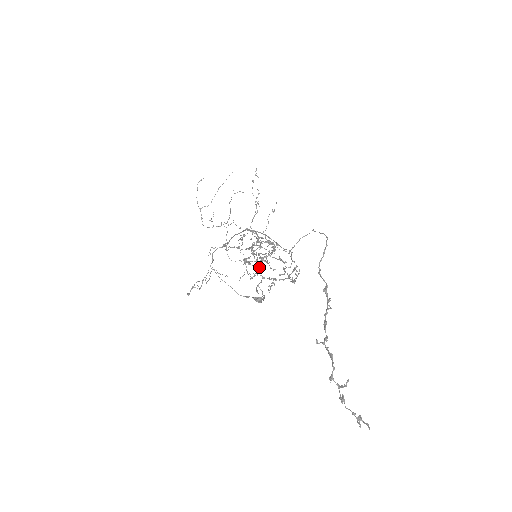
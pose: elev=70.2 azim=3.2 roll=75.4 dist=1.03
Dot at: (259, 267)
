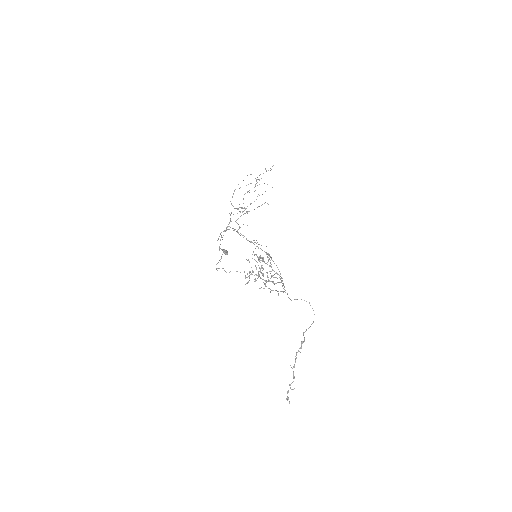
Dot at: occluded
